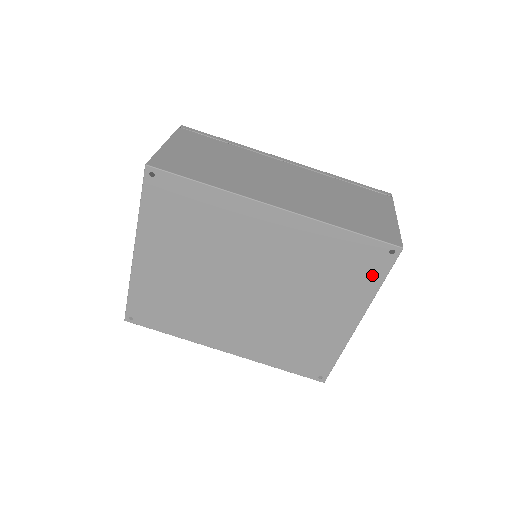
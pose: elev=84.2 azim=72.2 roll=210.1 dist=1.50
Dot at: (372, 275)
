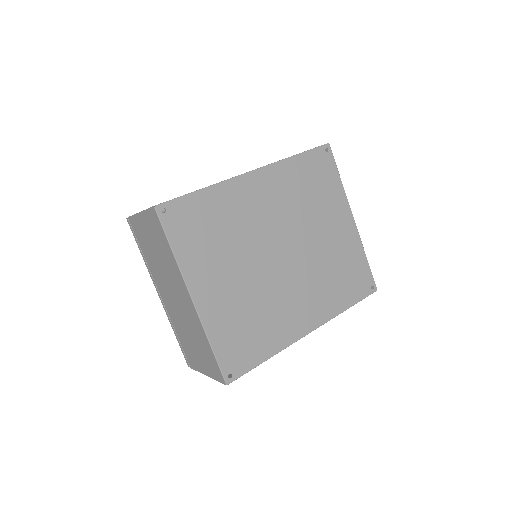
Dot at: (331, 175)
